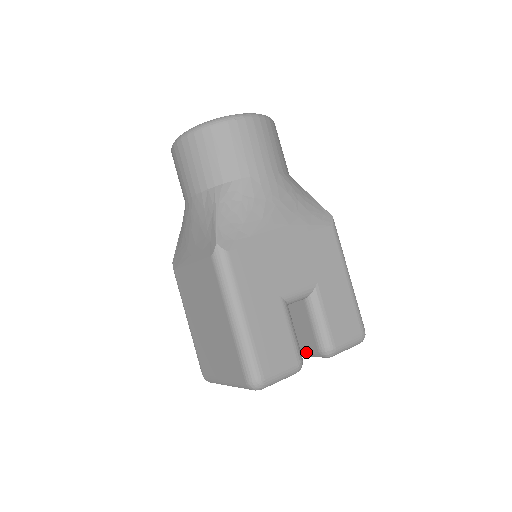
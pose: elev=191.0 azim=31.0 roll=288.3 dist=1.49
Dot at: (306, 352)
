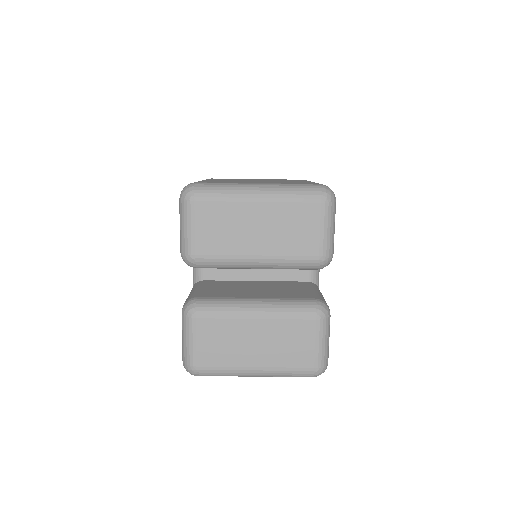
Dot at: (288, 300)
